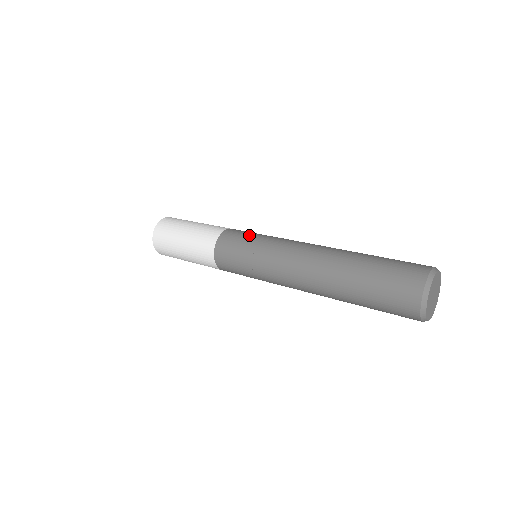
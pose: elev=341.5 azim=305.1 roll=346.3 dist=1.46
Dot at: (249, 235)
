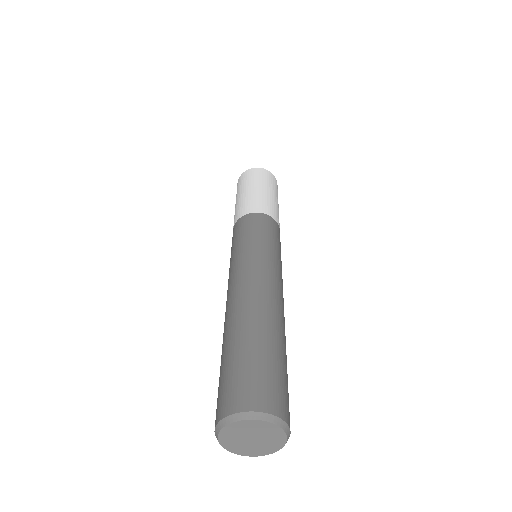
Dot at: (269, 234)
